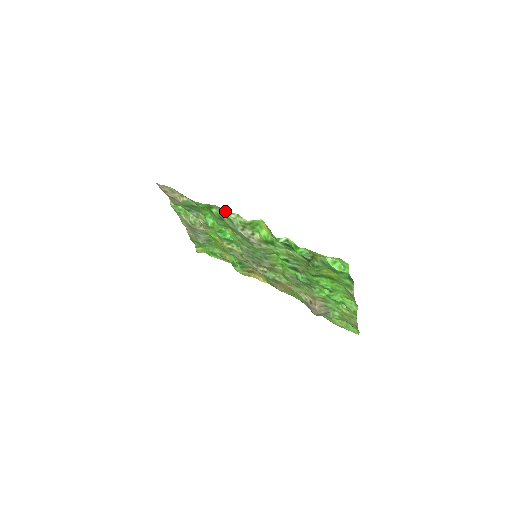
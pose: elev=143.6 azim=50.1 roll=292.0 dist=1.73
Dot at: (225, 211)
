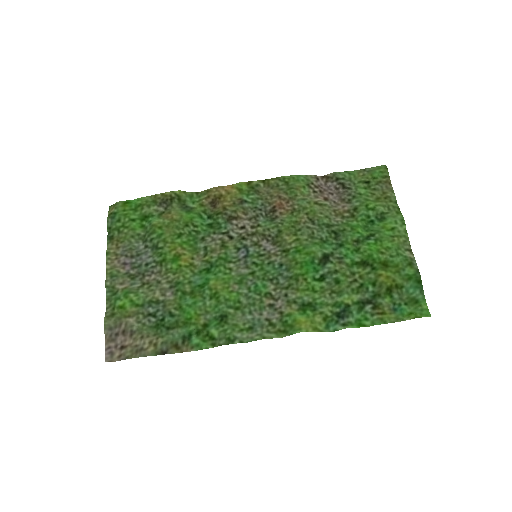
Dot at: (243, 342)
